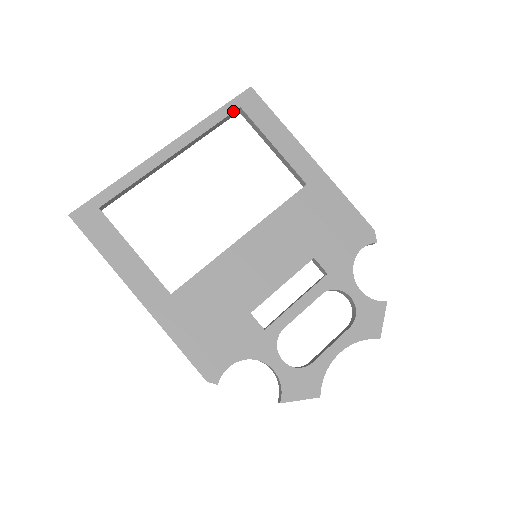
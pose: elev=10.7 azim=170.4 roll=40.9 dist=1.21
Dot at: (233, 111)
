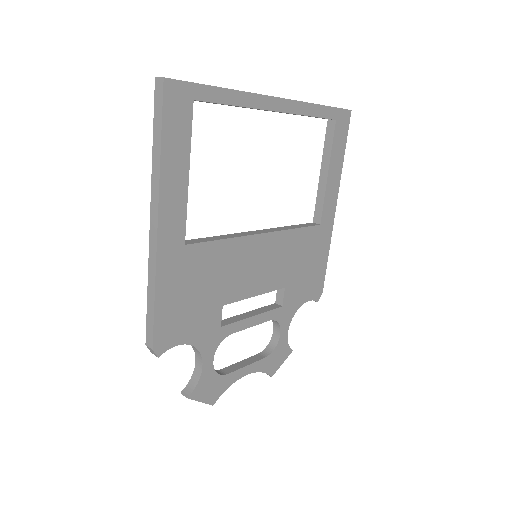
Dot at: (331, 118)
